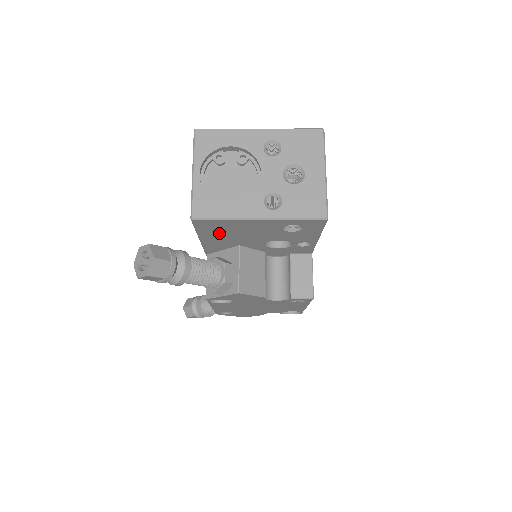
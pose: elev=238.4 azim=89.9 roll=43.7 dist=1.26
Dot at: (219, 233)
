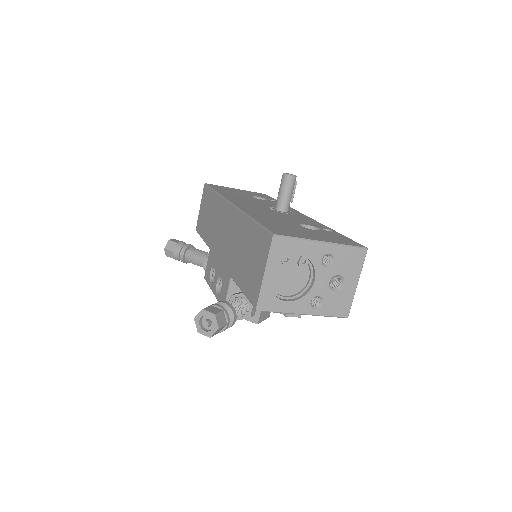
Dot at: occluded
